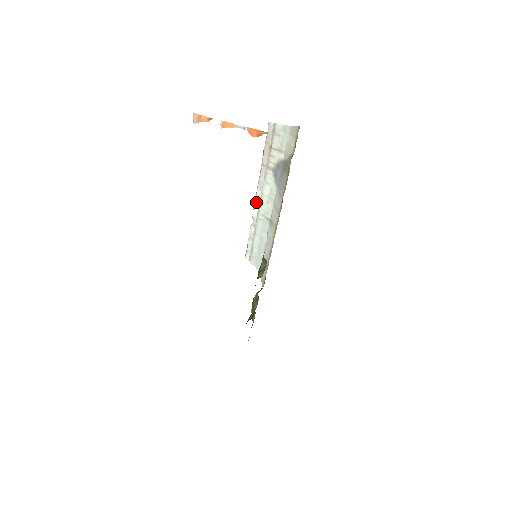
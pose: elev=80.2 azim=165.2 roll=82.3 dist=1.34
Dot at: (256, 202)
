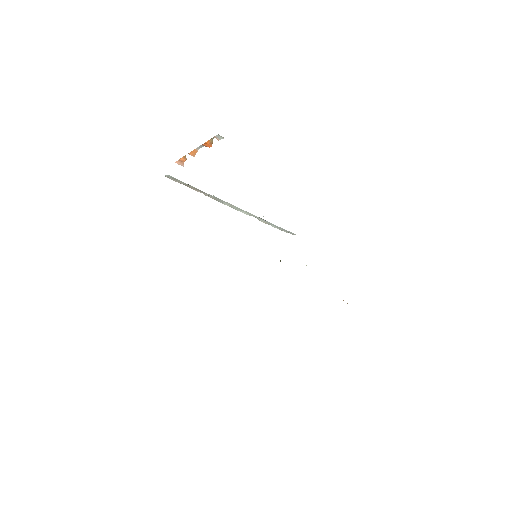
Dot at: (235, 209)
